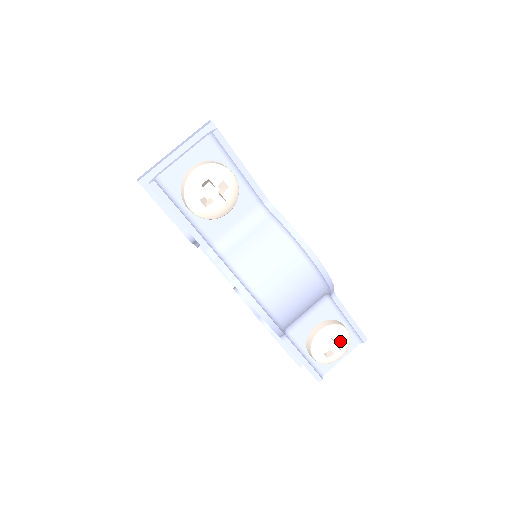
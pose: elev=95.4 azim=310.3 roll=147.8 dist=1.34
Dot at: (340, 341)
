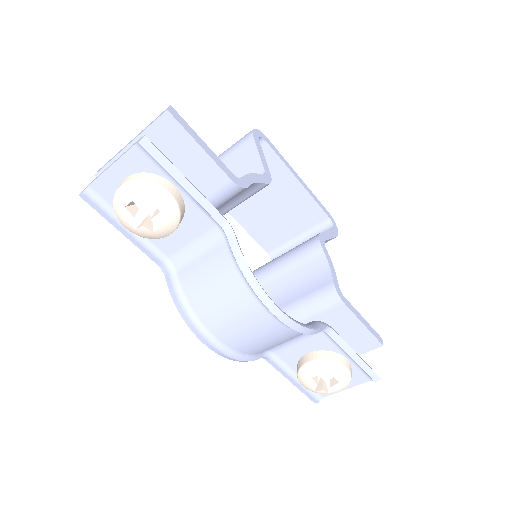
Dot at: occluded
